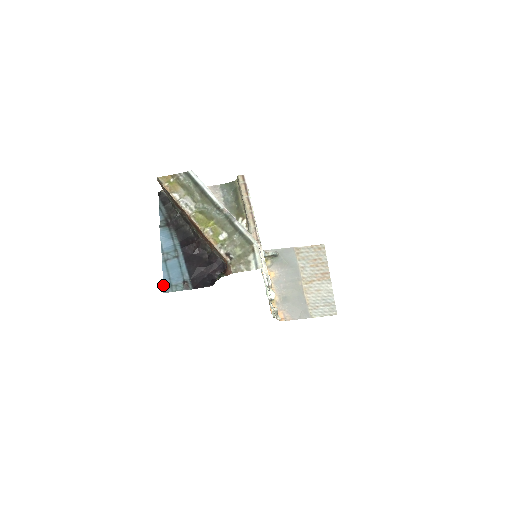
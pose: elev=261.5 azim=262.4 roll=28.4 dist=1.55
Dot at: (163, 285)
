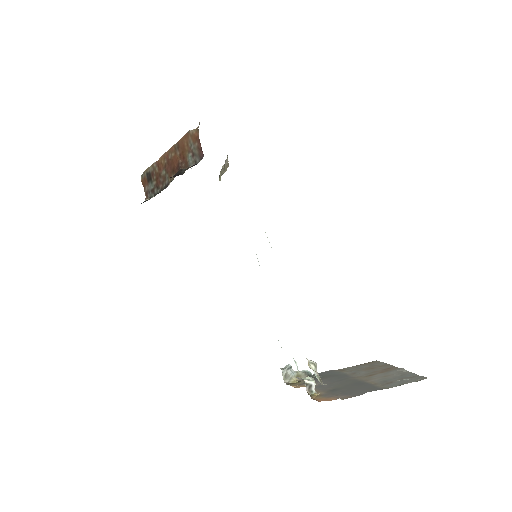
Dot at: occluded
